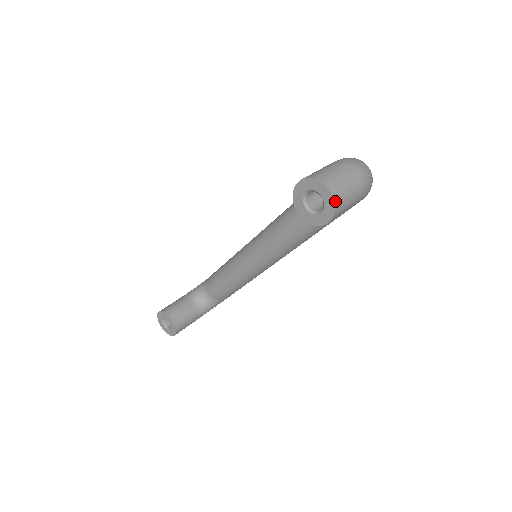
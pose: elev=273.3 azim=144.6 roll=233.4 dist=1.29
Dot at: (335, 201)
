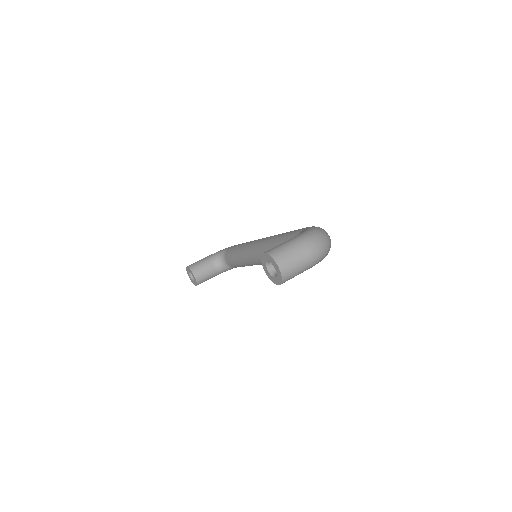
Dot at: (282, 276)
